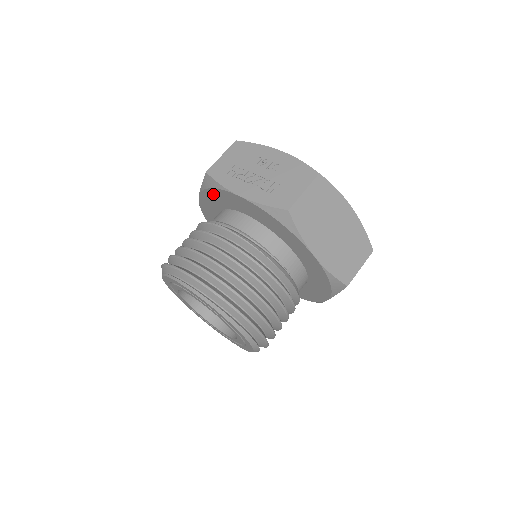
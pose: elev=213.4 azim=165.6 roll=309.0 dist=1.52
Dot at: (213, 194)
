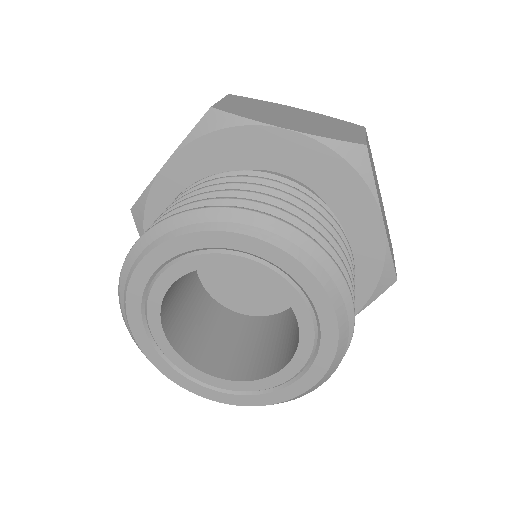
Dot at: occluded
